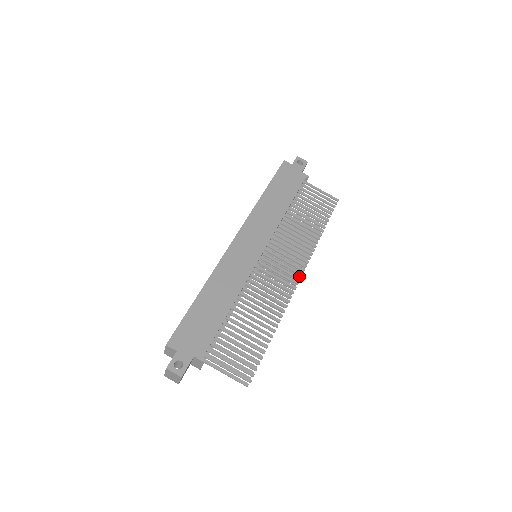
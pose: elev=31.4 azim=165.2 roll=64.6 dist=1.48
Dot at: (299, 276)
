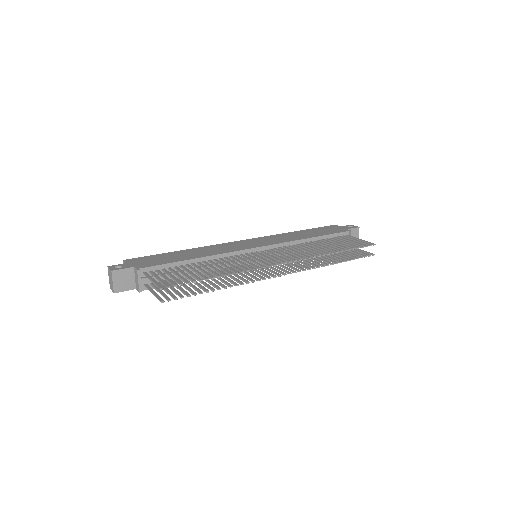
Dot at: (289, 273)
